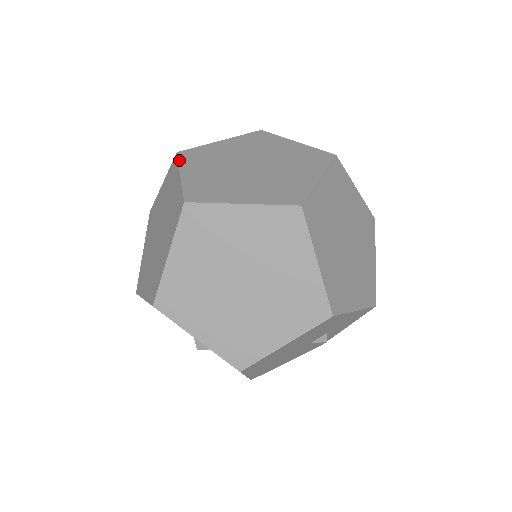
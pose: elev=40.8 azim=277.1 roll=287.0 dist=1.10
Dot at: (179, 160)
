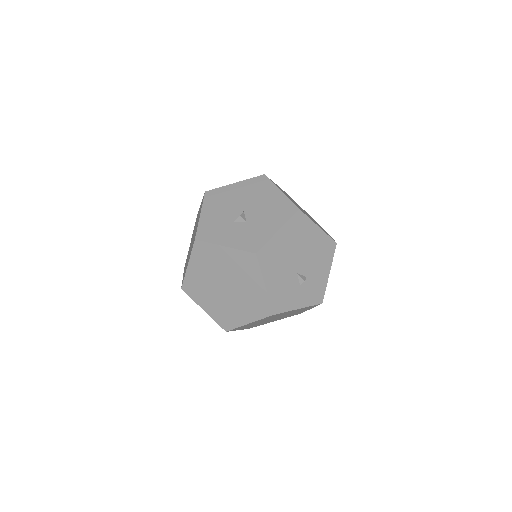
Dot at: occluded
